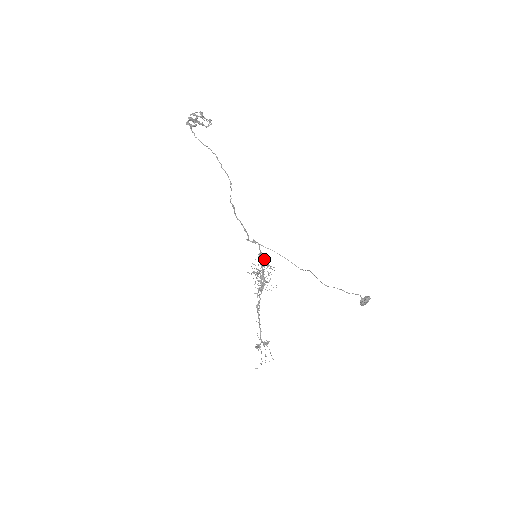
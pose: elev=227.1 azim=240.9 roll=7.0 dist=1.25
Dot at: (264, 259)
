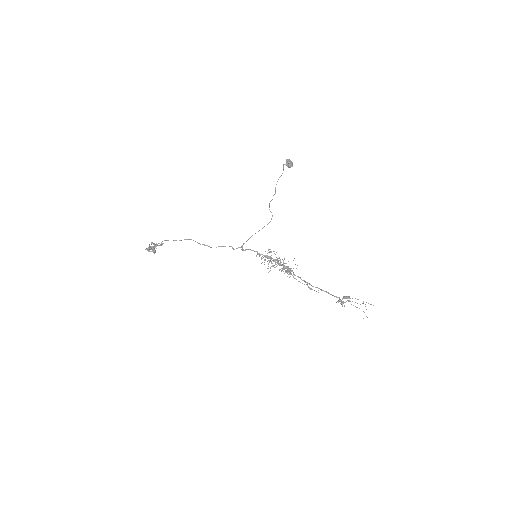
Dot at: occluded
